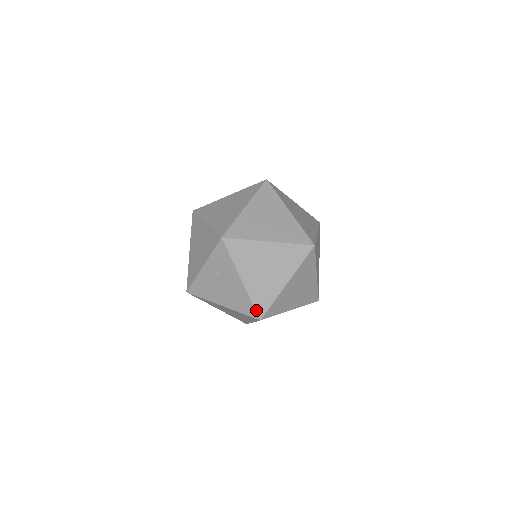
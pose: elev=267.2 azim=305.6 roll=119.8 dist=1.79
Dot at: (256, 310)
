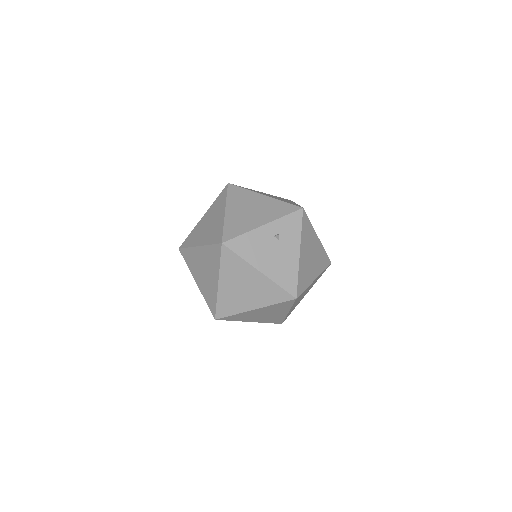
Dot at: (297, 287)
